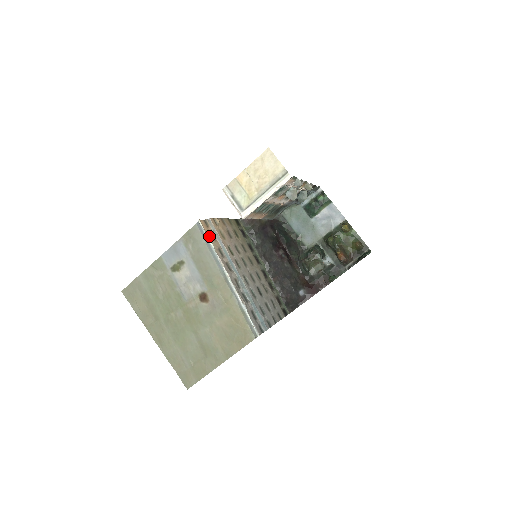
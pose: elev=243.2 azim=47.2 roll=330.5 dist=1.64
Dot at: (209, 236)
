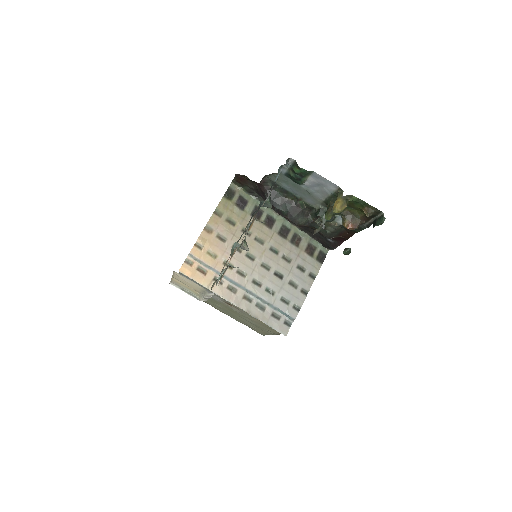
Dot at: (197, 278)
